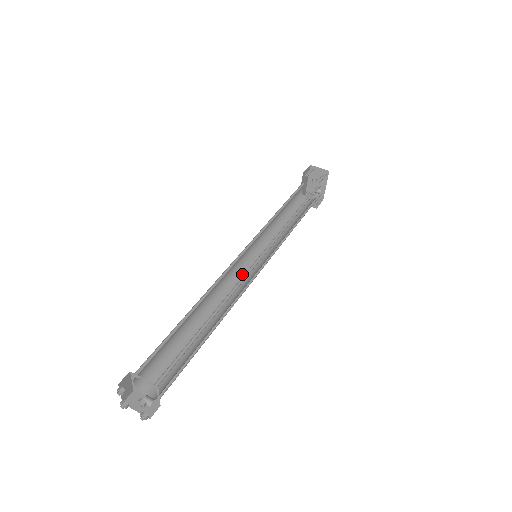
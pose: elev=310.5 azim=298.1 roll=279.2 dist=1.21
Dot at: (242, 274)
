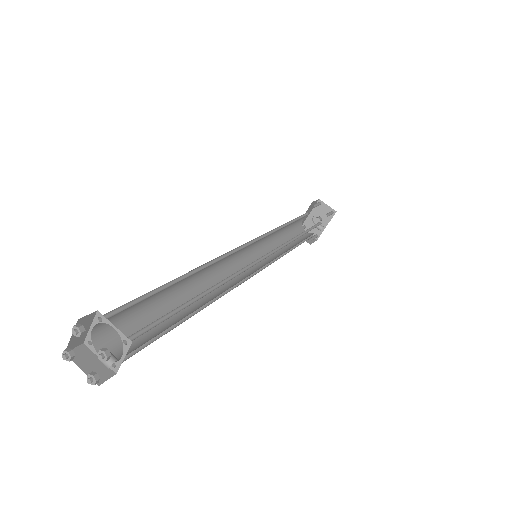
Dot at: (236, 269)
